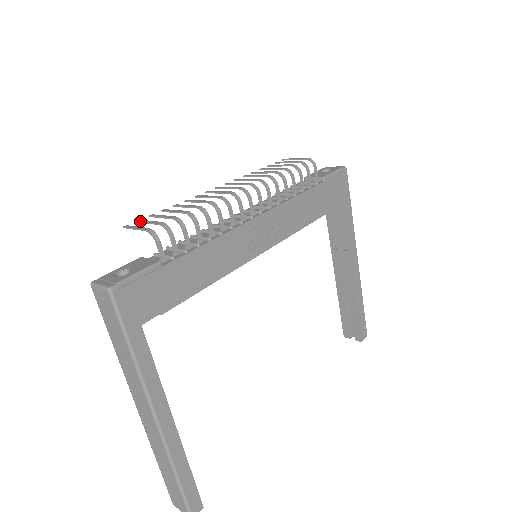
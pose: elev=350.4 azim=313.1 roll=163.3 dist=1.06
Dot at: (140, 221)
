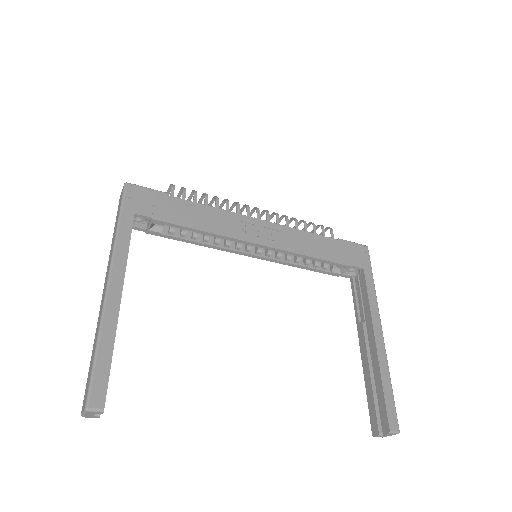
Dot at: occluded
